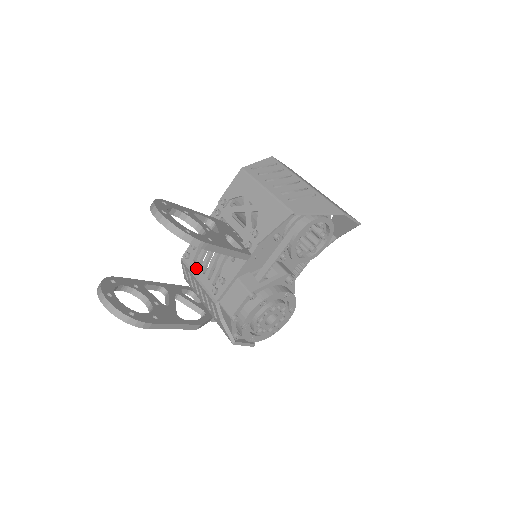
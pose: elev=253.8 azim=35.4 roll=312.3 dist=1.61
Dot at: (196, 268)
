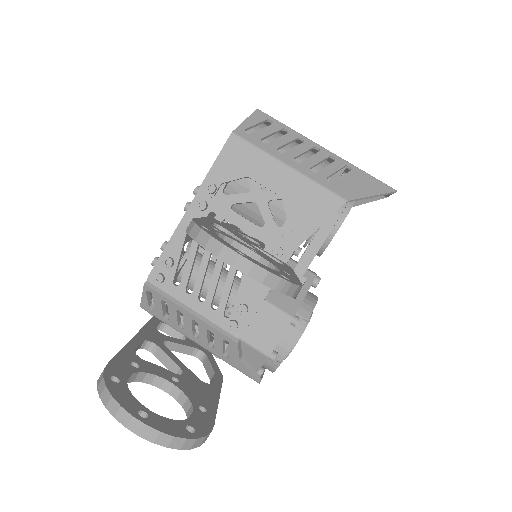
Dot at: (183, 295)
